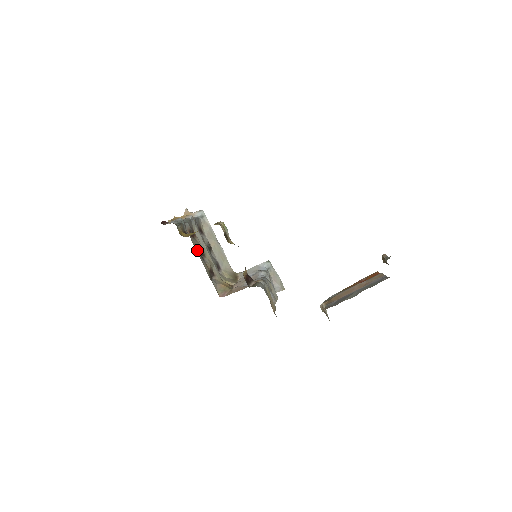
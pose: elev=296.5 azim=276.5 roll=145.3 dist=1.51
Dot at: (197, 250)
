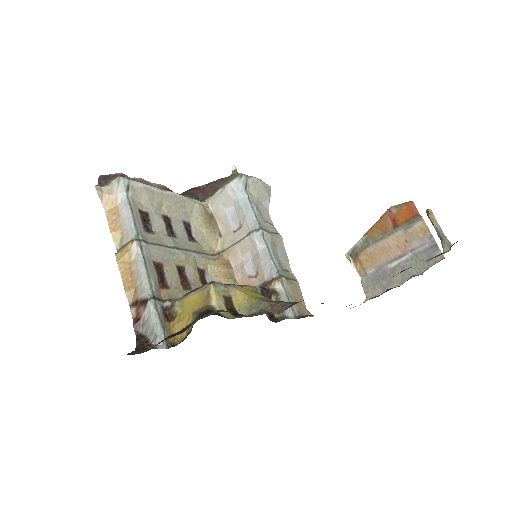
Dot at: (182, 293)
